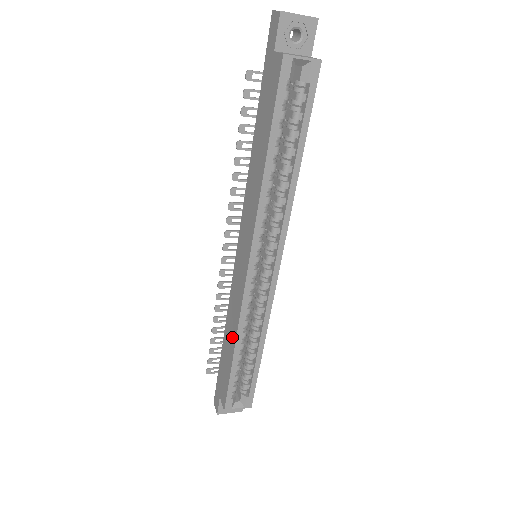
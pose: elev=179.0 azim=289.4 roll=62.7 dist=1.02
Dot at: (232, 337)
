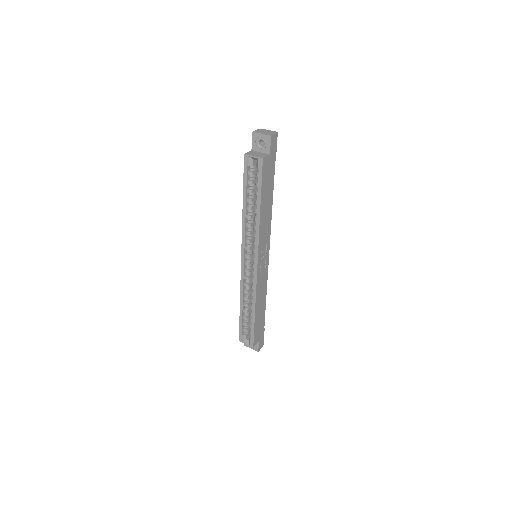
Dot at: occluded
